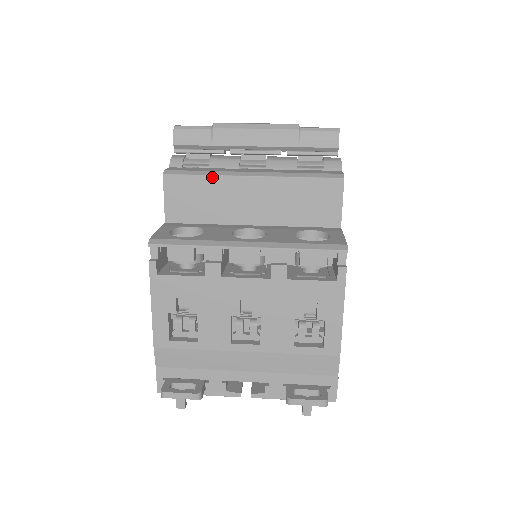
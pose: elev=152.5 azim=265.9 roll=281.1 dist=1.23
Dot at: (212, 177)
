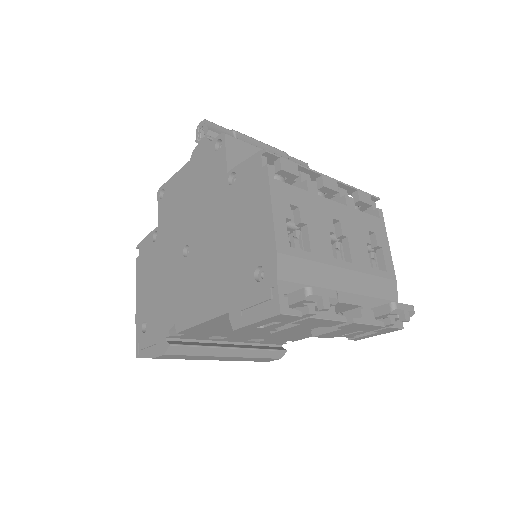
Dot at: (260, 149)
